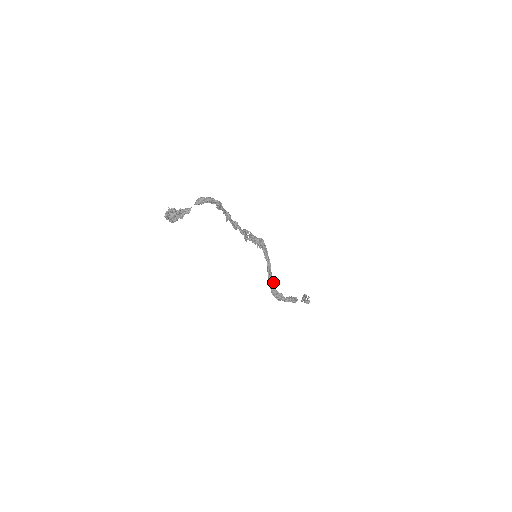
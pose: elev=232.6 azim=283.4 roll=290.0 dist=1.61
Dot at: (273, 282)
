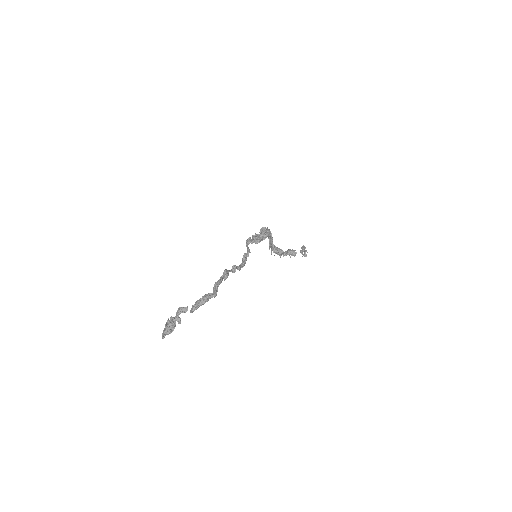
Dot at: occluded
